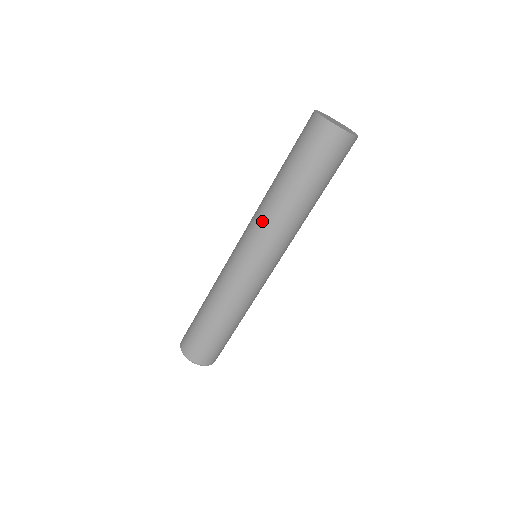
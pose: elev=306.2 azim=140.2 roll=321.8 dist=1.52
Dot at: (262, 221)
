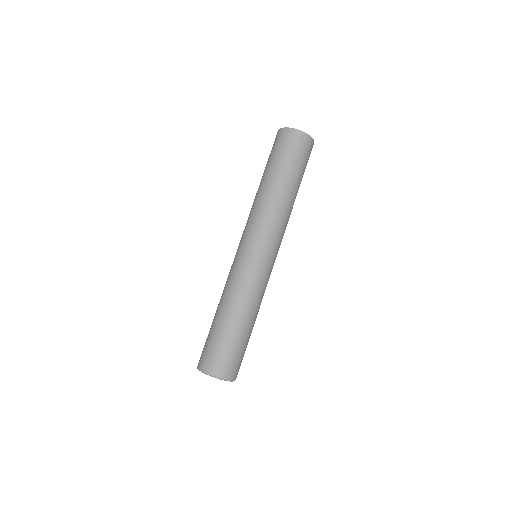
Dot at: (264, 216)
